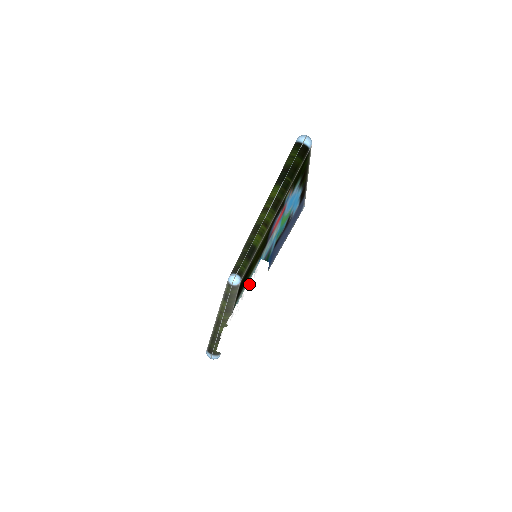
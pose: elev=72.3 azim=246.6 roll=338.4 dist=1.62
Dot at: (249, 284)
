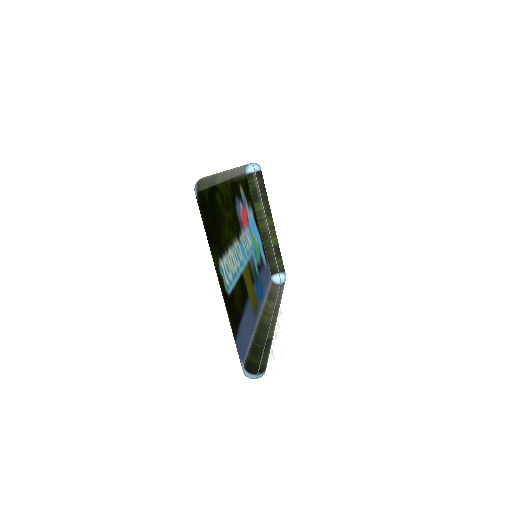
Dot at: occluded
